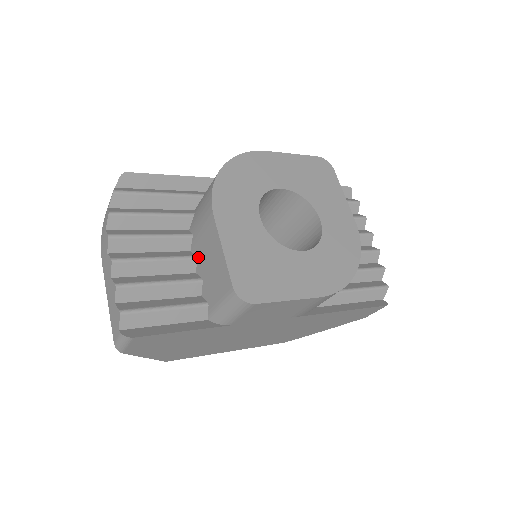
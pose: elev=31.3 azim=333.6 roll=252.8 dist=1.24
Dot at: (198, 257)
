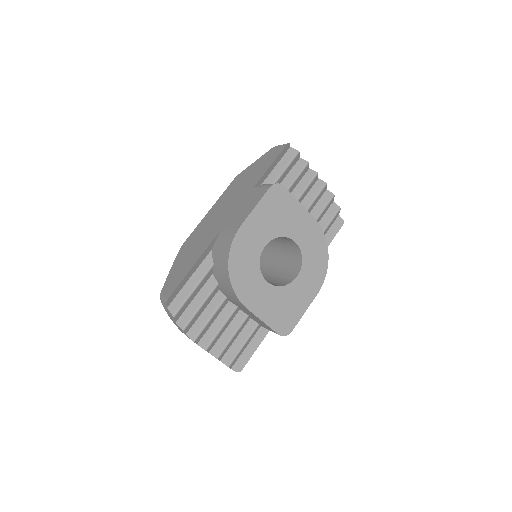
Dot at: occluded
